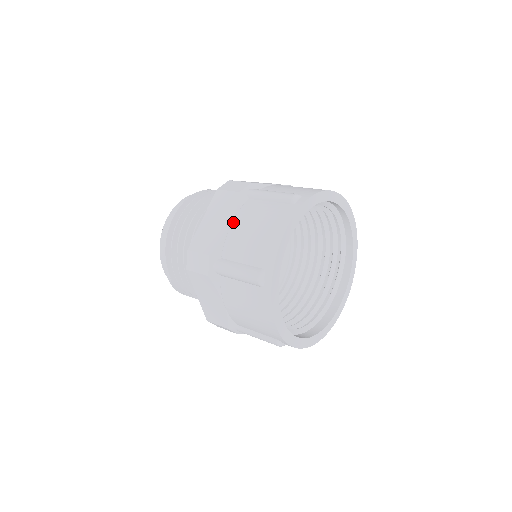
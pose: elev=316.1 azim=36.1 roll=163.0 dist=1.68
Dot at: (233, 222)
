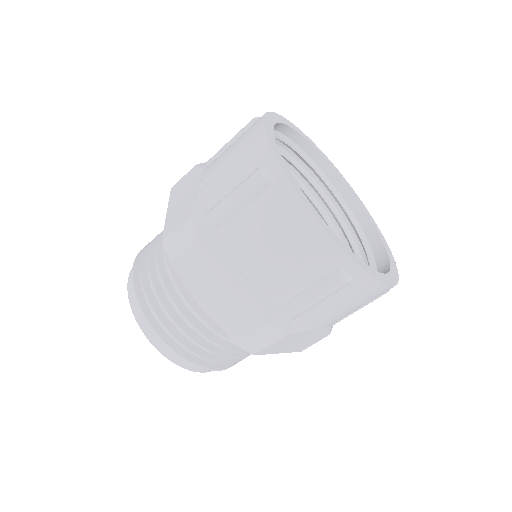
Dot at: (241, 270)
